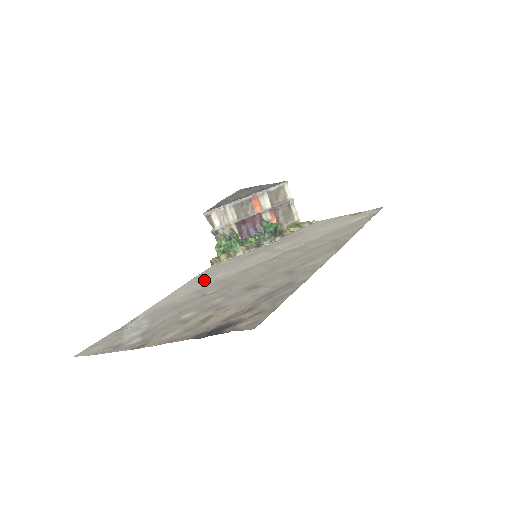
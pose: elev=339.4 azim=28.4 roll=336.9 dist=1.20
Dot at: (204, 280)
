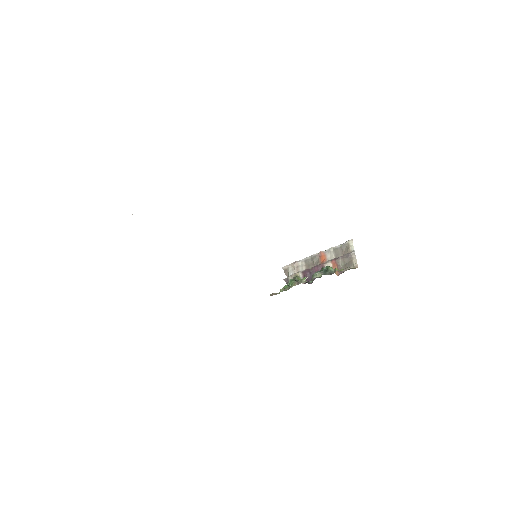
Dot at: occluded
